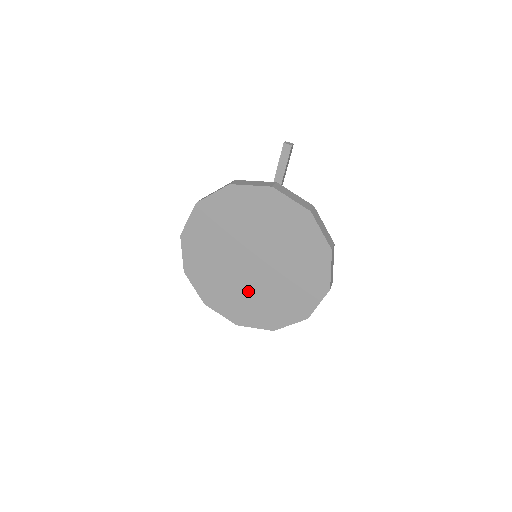
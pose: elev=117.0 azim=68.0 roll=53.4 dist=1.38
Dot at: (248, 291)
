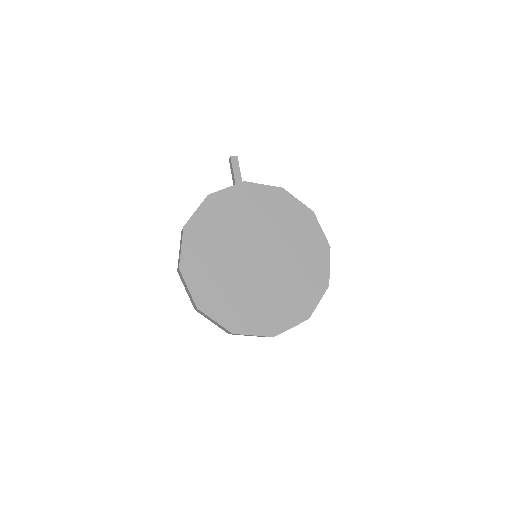
Dot at: (268, 290)
